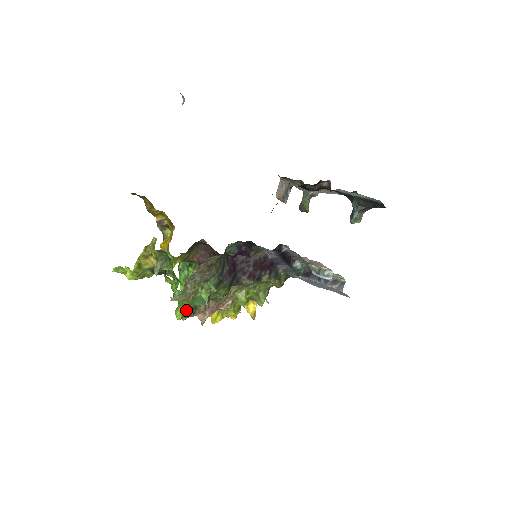
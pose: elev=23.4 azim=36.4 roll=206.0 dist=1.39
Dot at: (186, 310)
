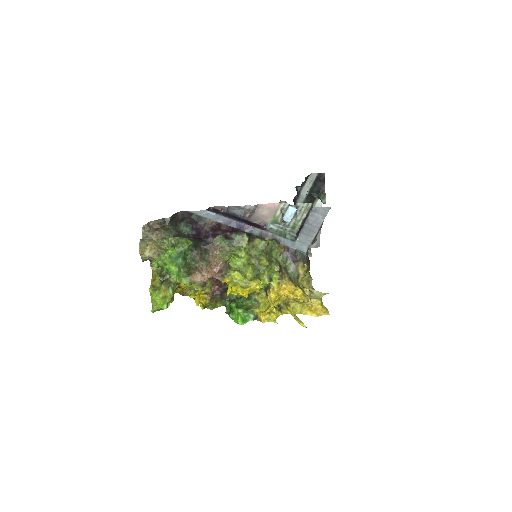
Dot at: (175, 270)
